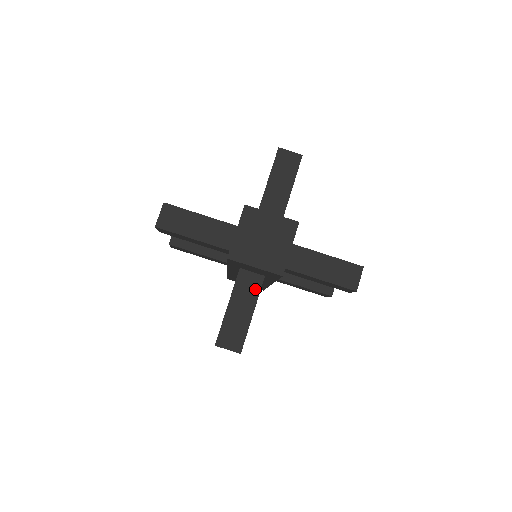
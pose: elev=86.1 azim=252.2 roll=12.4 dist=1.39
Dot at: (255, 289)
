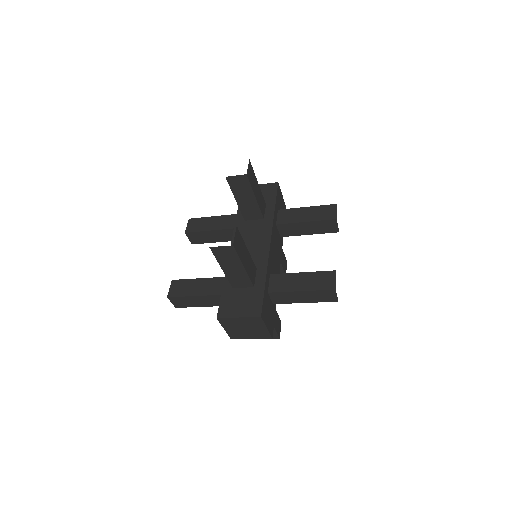
Dot at: occluded
